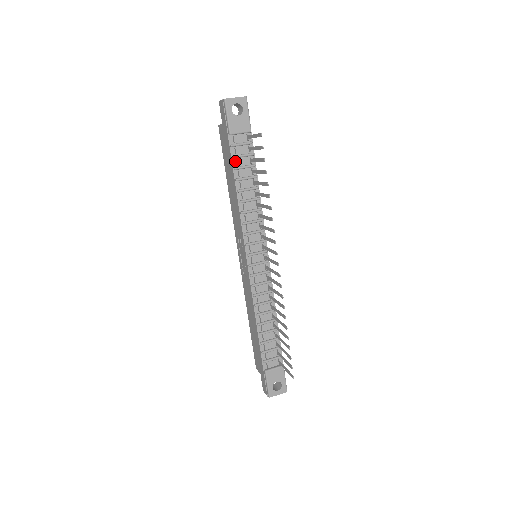
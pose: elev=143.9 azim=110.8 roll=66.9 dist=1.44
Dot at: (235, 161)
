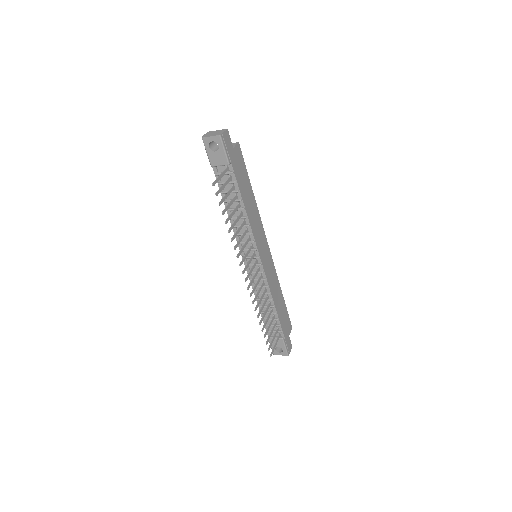
Dot at: occluded
